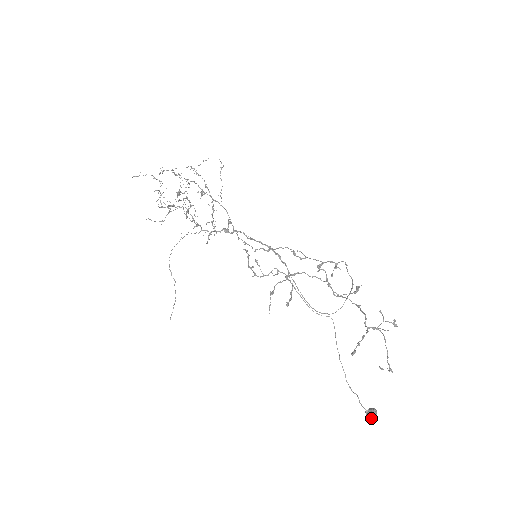
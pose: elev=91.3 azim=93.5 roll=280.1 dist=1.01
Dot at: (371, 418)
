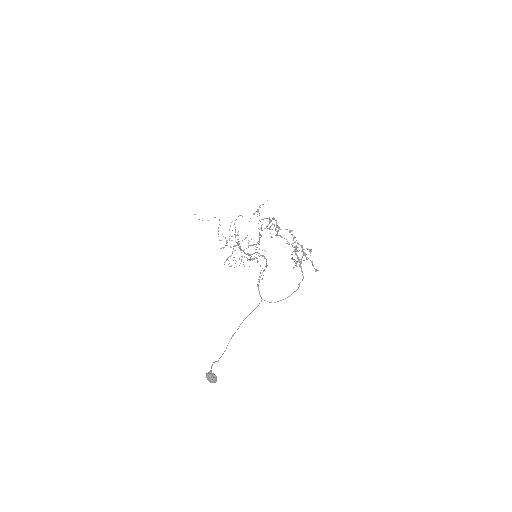
Dot at: (210, 373)
